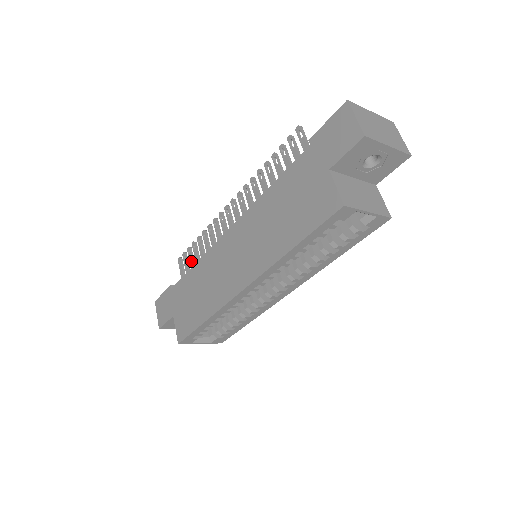
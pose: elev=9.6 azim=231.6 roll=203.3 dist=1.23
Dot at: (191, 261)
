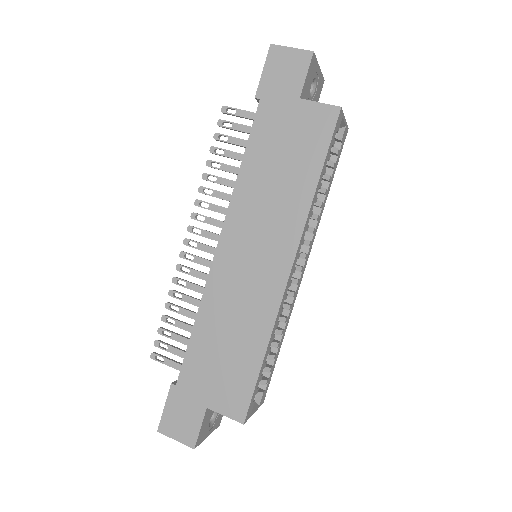
Dot at: (176, 336)
